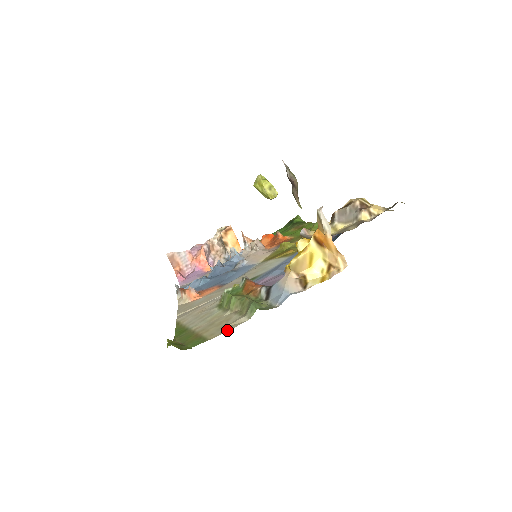
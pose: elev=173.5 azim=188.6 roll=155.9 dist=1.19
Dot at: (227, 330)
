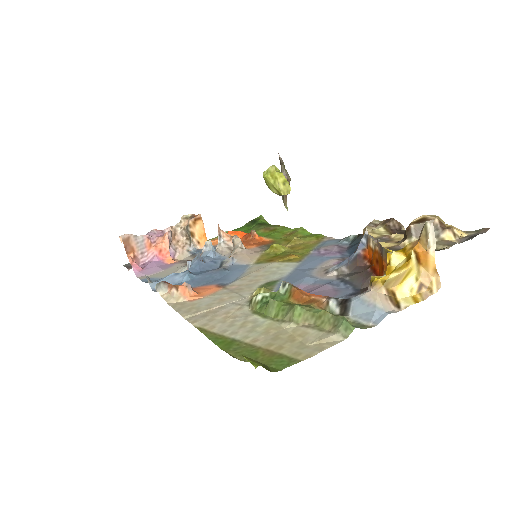
Dot at: (320, 350)
